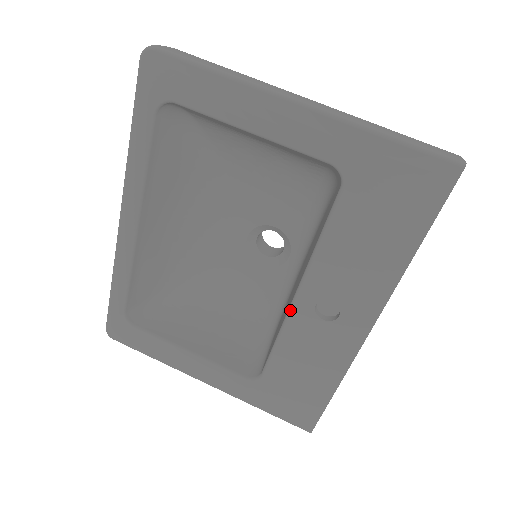
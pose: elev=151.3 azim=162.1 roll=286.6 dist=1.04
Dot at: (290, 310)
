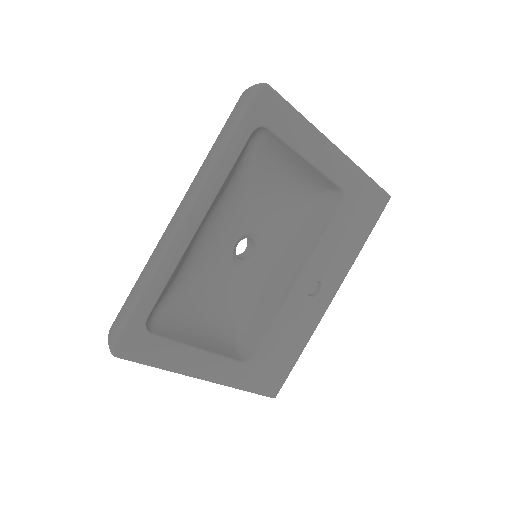
Dot at: (292, 292)
